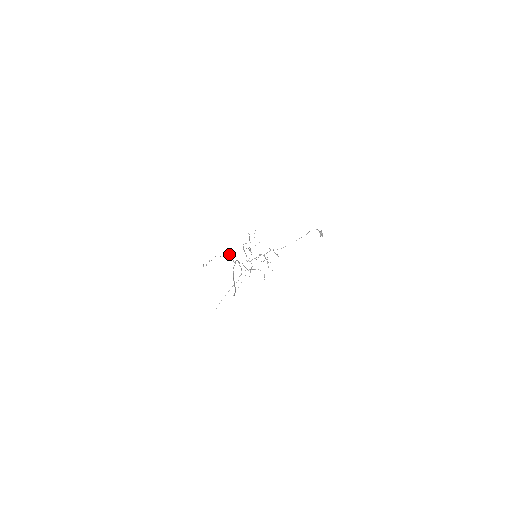
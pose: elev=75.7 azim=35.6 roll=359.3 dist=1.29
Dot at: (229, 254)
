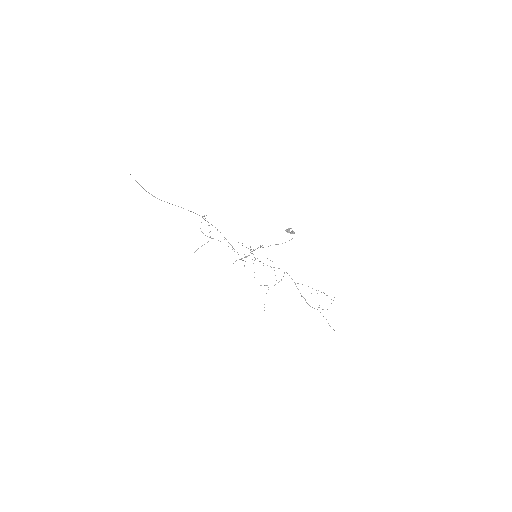
Dot at: occluded
